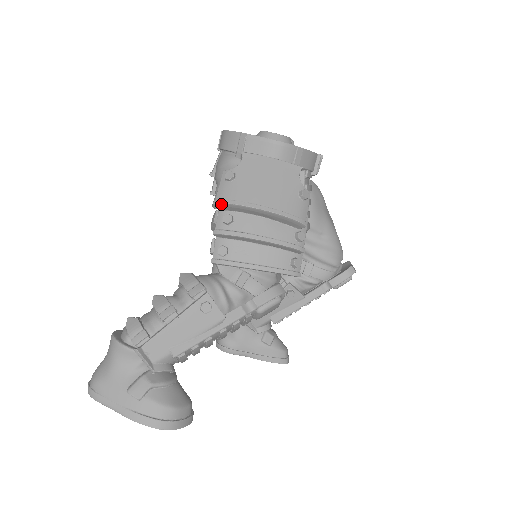
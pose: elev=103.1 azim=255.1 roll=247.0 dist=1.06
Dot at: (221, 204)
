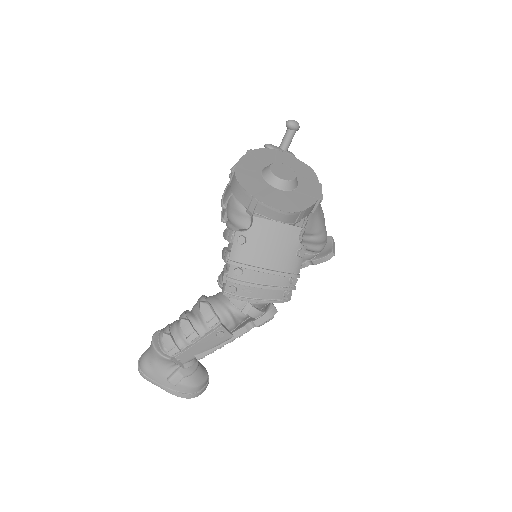
Dot at: (234, 265)
